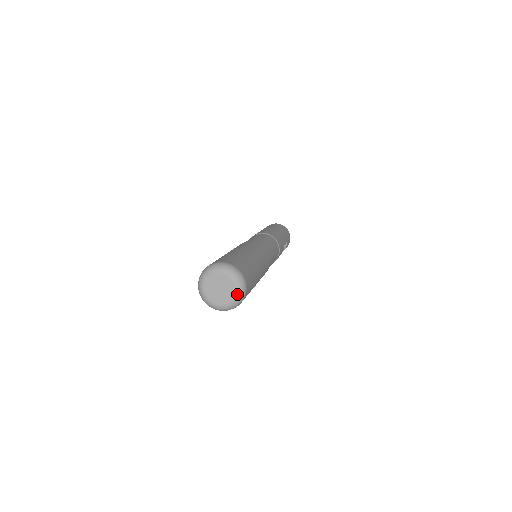
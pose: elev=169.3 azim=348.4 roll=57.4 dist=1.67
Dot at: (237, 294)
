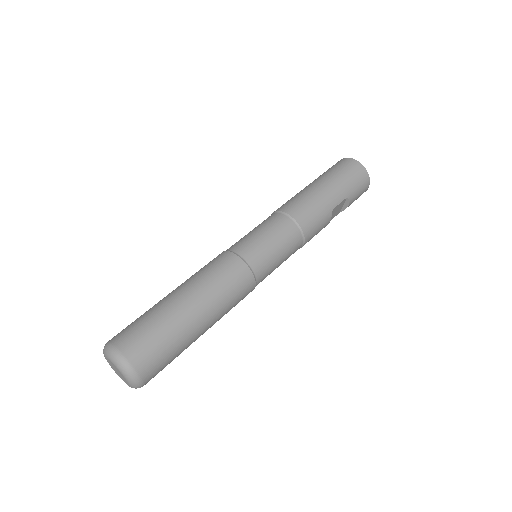
Dot at: (129, 383)
